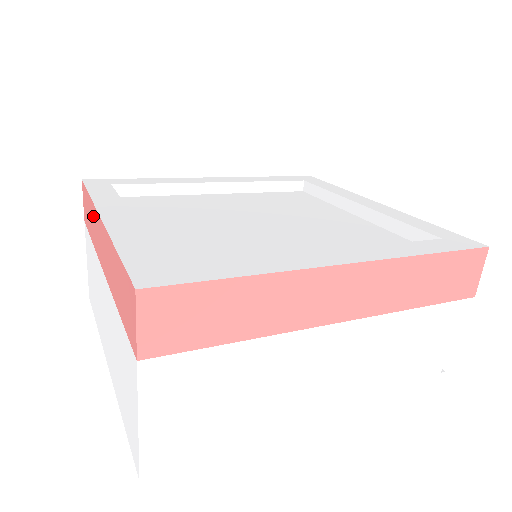
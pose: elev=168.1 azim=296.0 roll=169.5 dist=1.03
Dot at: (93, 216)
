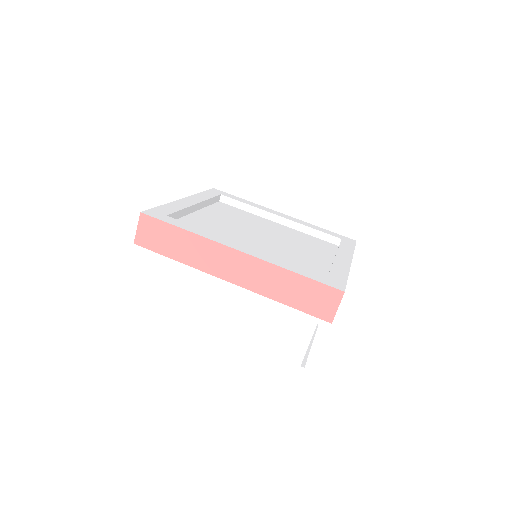
Dot at: occluded
